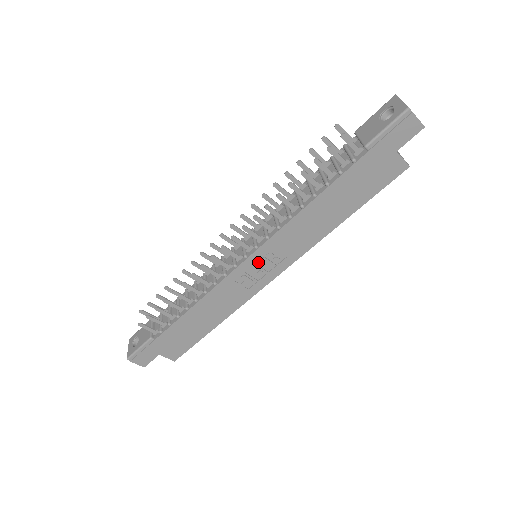
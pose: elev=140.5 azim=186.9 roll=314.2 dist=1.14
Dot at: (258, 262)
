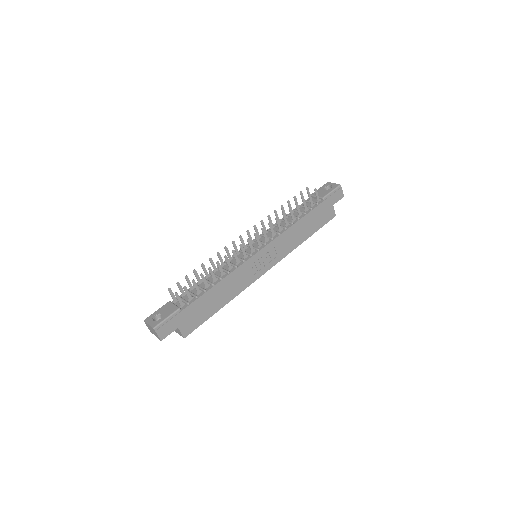
Dot at: (263, 256)
